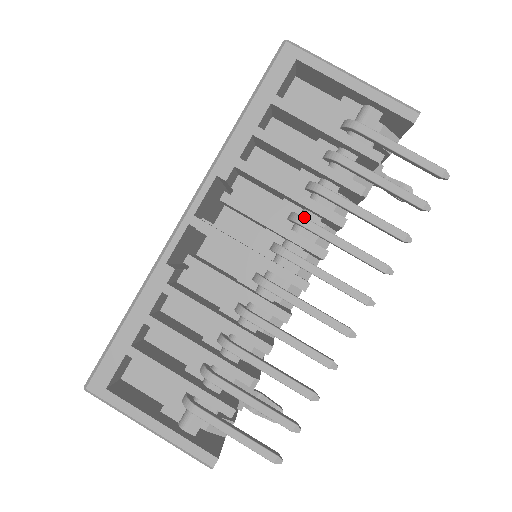
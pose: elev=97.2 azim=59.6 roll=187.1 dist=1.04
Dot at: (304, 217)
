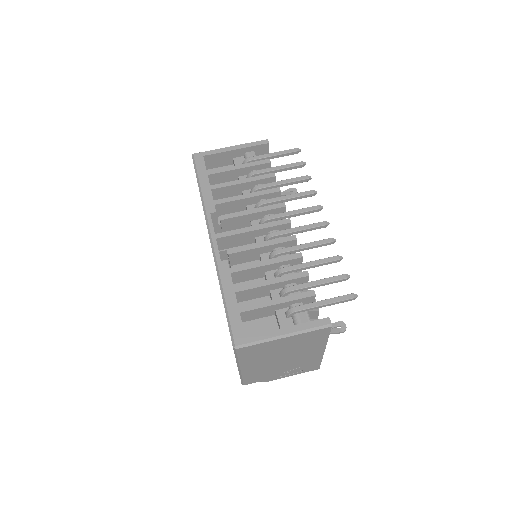
Dot at: (262, 200)
